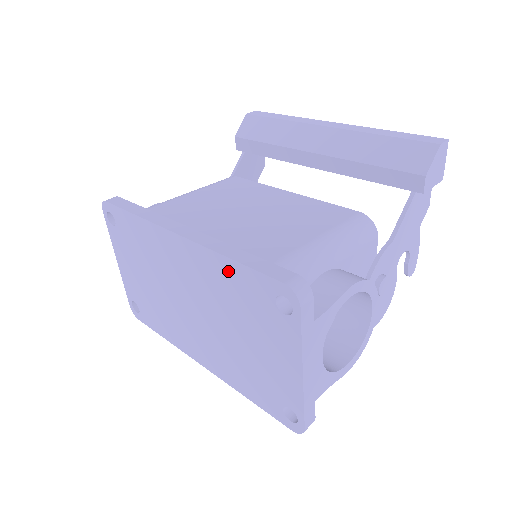
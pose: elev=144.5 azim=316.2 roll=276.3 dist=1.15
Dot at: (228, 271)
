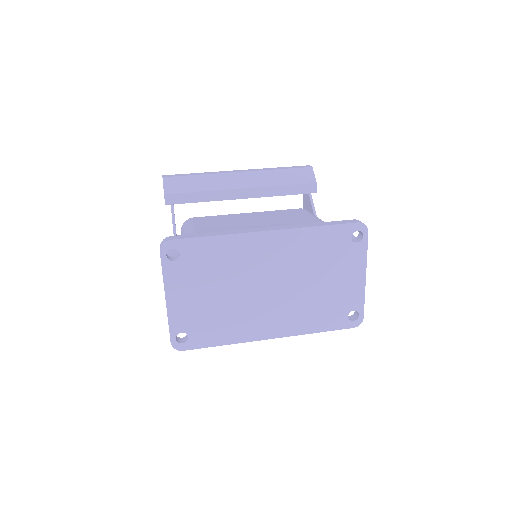
Dot at: (315, 236)
